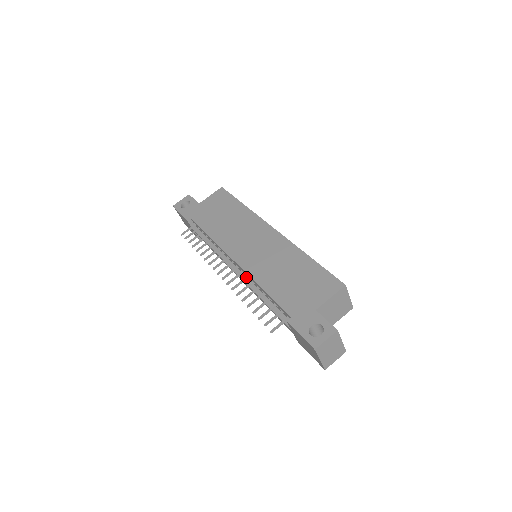
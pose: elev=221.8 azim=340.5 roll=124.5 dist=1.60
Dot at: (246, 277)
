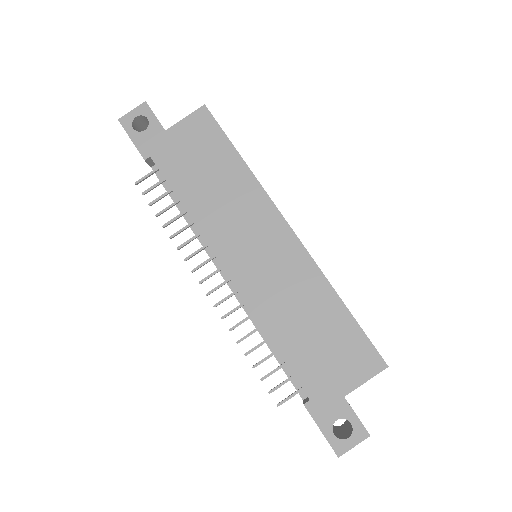
Dot at: (244, 303)
